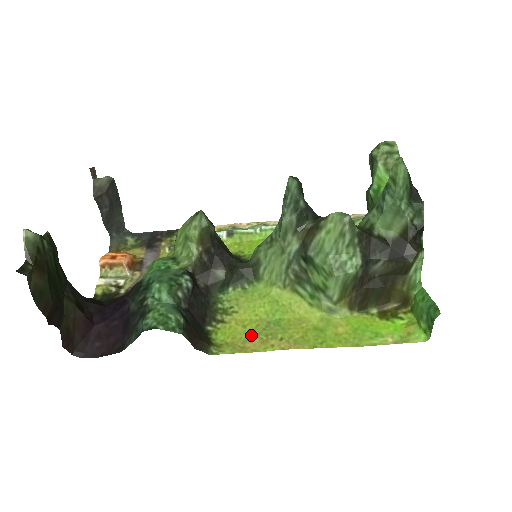
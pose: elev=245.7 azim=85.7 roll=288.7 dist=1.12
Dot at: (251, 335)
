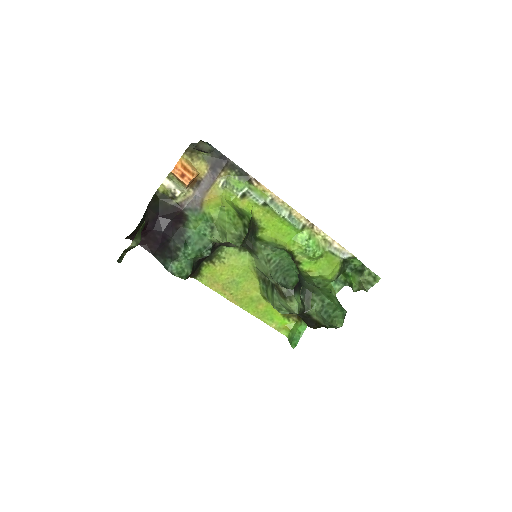
Dot at: (221, 282)
